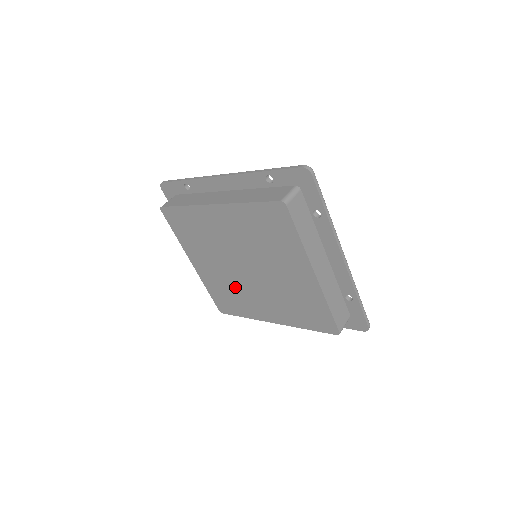
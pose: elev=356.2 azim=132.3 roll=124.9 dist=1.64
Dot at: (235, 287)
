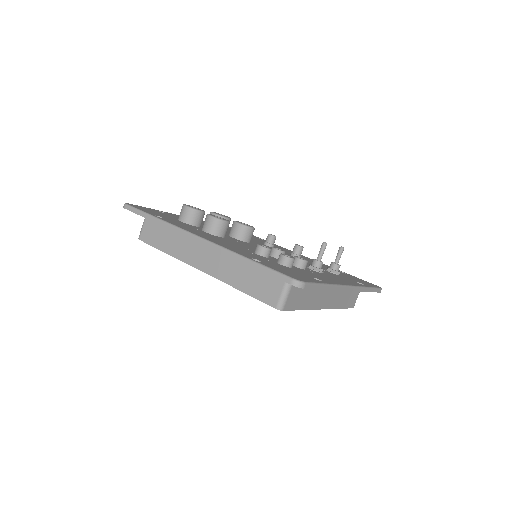
Dot at: occluded
